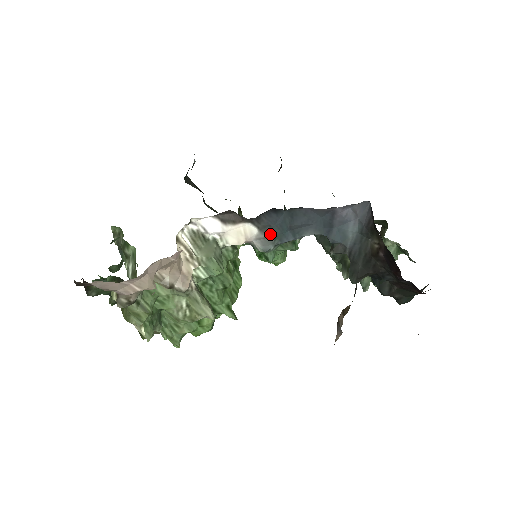
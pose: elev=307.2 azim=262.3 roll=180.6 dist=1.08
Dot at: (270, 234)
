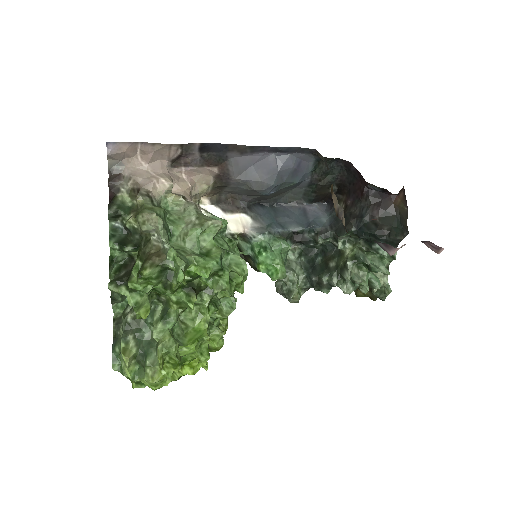
Dot at: (262, 224)
